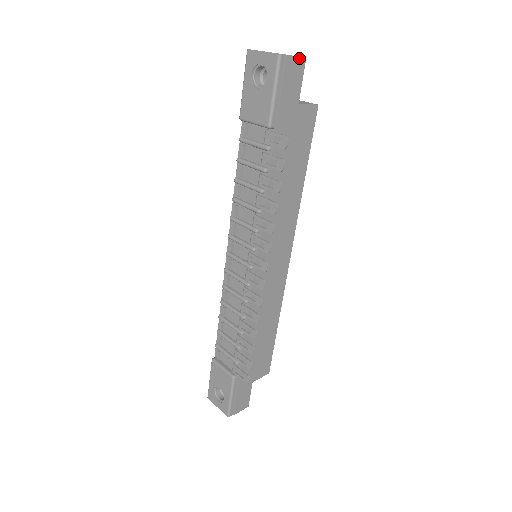
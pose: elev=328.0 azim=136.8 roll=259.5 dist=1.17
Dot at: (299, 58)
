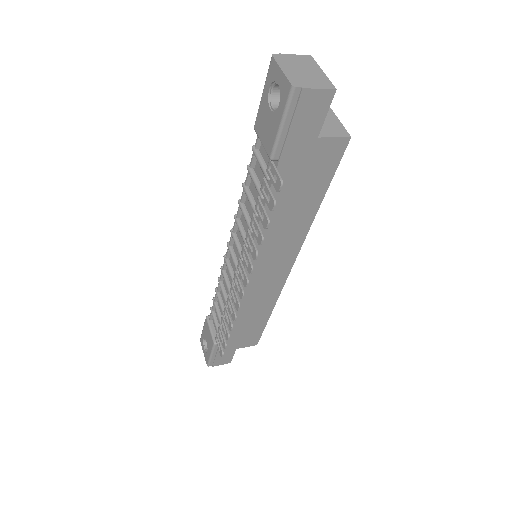
Dot at: (324, 90)
